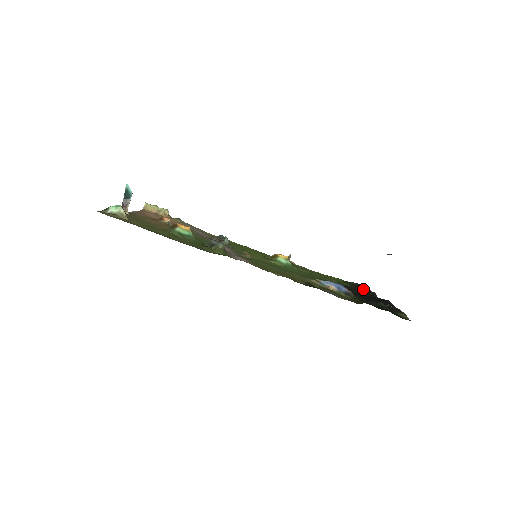
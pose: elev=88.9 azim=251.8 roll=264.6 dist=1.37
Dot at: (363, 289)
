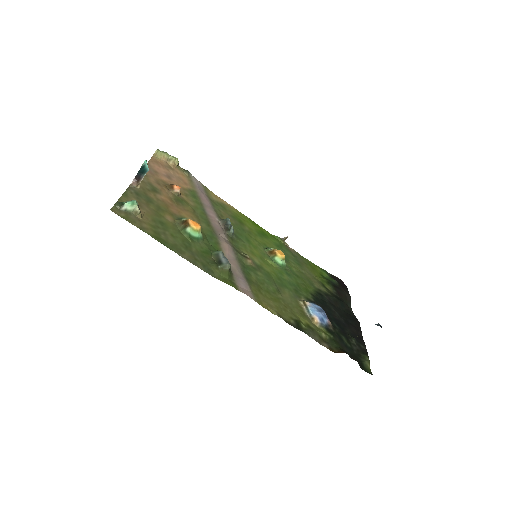
Dot at: (341, 292)
